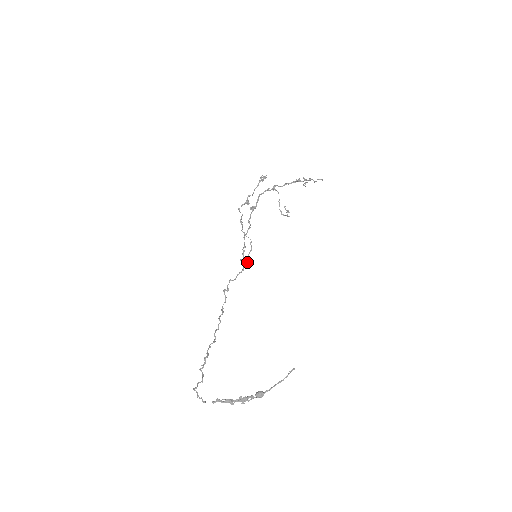
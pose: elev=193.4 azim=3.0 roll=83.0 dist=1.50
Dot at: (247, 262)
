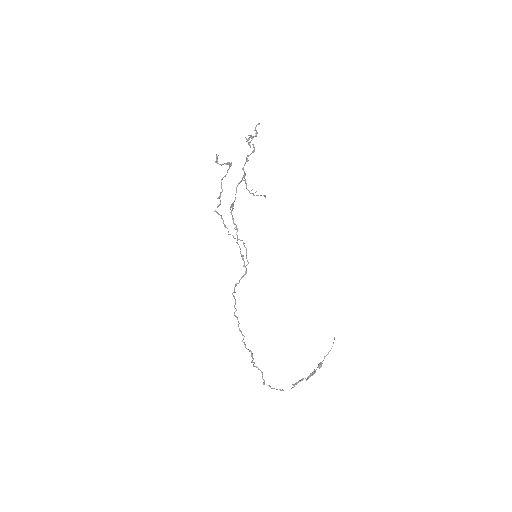
Dot at: occluded
